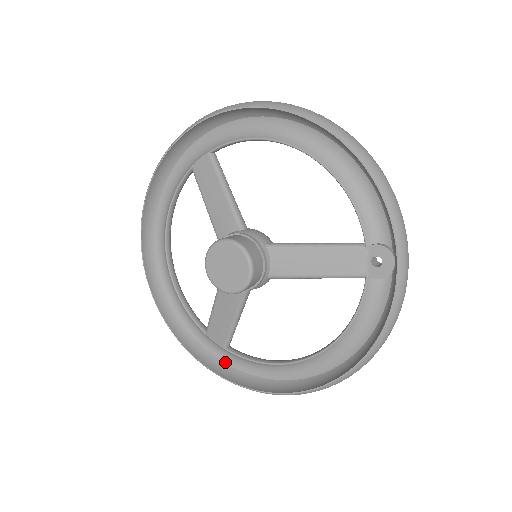
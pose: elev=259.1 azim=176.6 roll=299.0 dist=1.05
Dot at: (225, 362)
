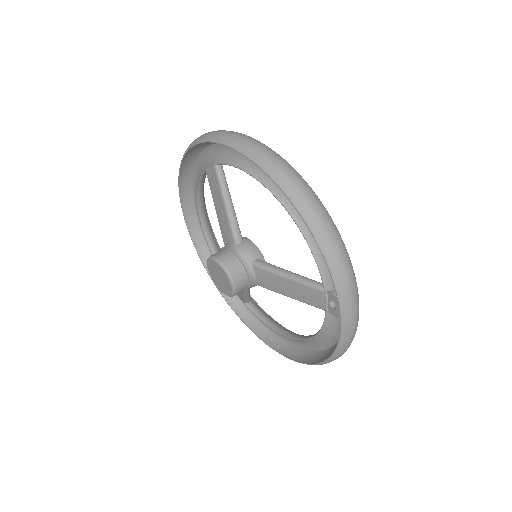
Dot at: (248, 310)
